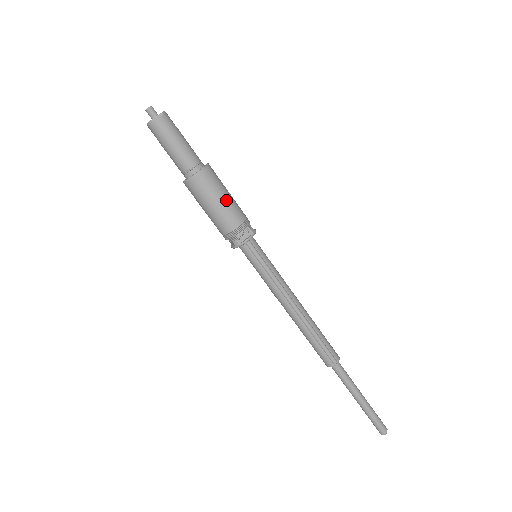
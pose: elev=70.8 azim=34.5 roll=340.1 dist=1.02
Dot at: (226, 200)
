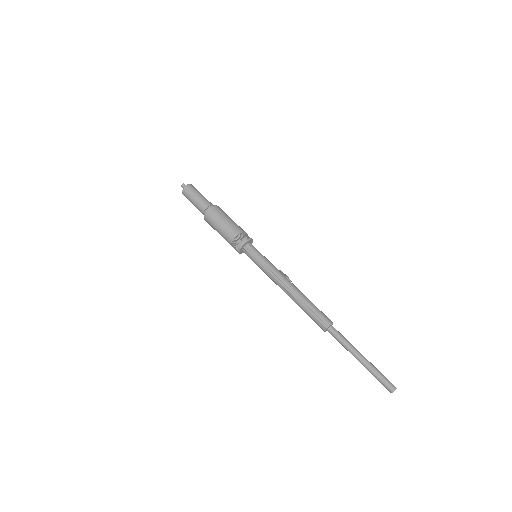
Dot at: (225, 224)
